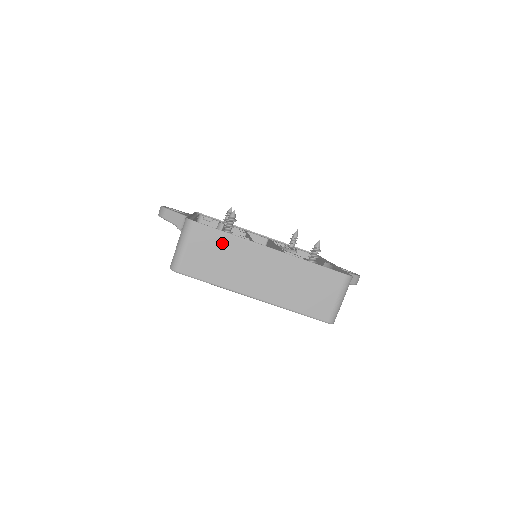
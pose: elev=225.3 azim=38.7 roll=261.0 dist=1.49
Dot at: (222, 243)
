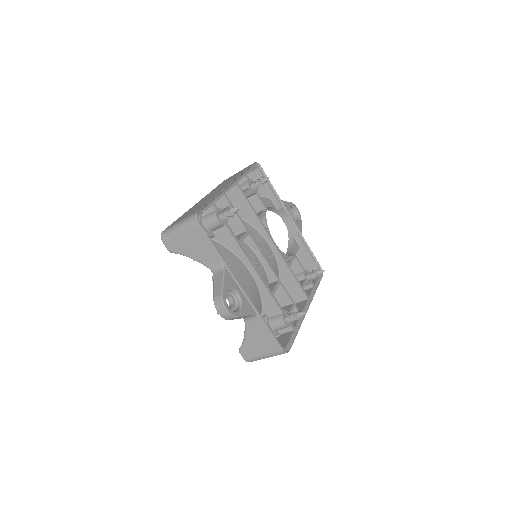
Dot at: occluded
